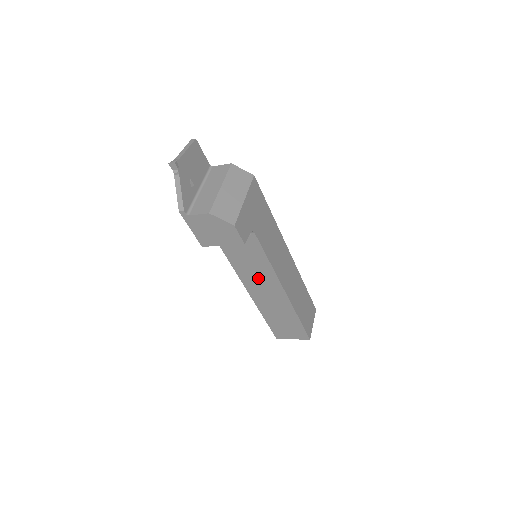
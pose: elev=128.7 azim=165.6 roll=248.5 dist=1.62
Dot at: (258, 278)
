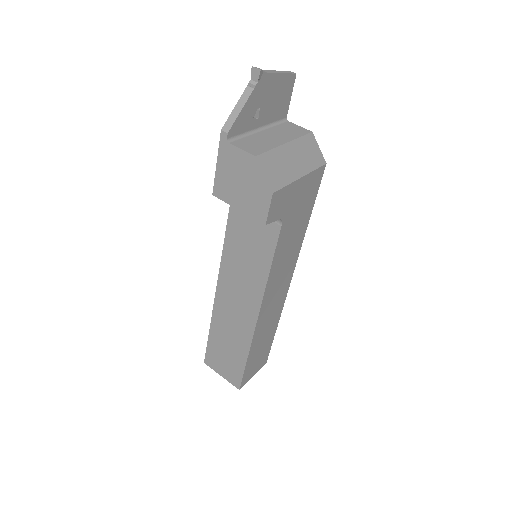
Dot at: (241, 281)
